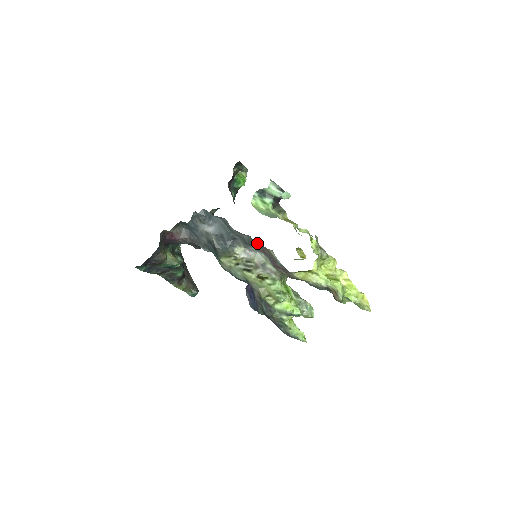
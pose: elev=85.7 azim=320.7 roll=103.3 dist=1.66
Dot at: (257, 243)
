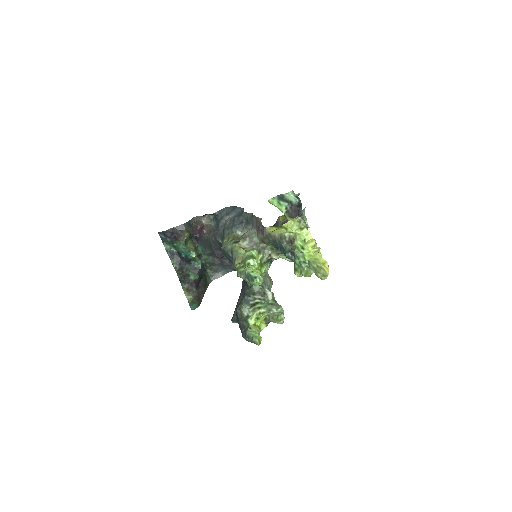
Dot at: (254, 218)
